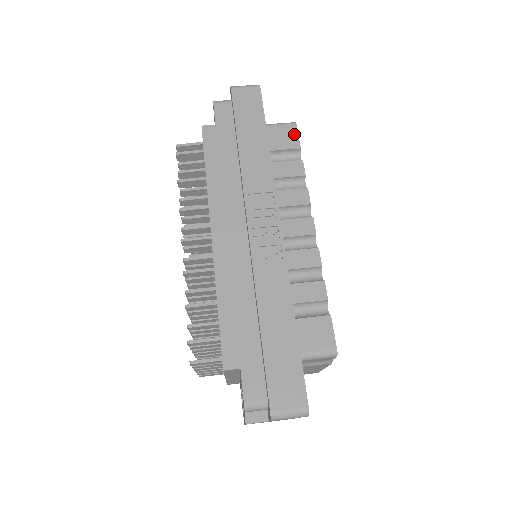
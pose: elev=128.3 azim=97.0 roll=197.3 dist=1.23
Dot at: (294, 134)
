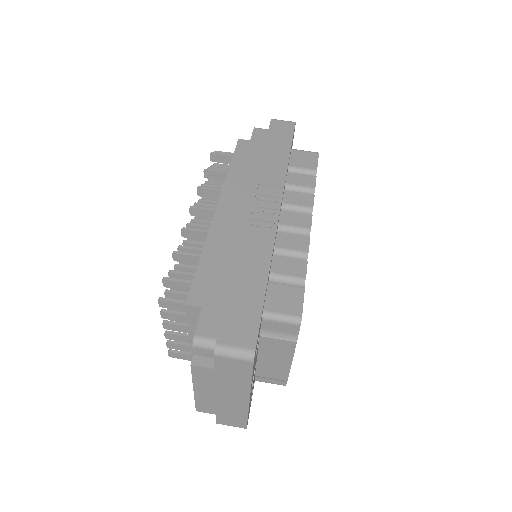
Dot at: (315, 159)
